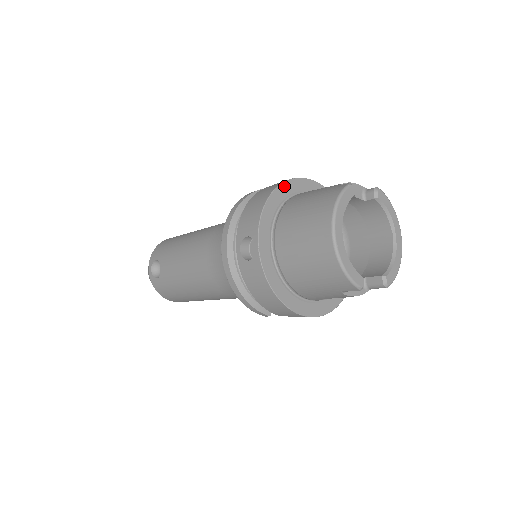
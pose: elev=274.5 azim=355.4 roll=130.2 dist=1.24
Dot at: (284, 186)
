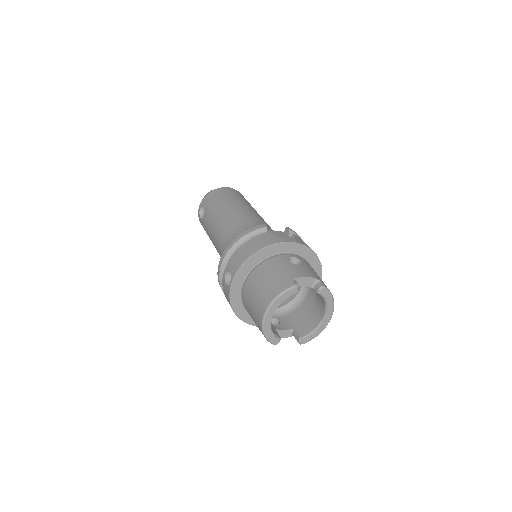
Dot at: (270, 248)
